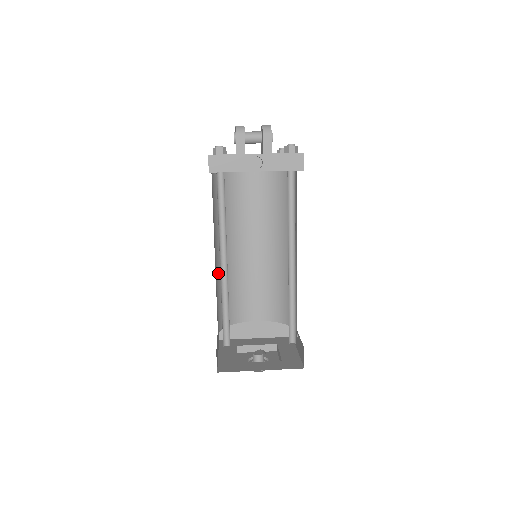
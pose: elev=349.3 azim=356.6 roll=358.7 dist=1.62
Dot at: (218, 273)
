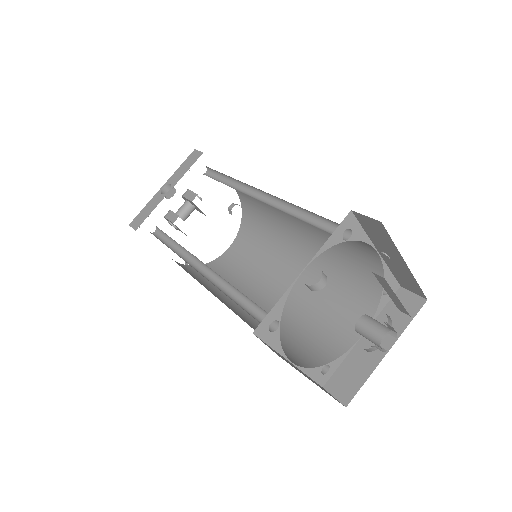
Dot at: (247, 319)
